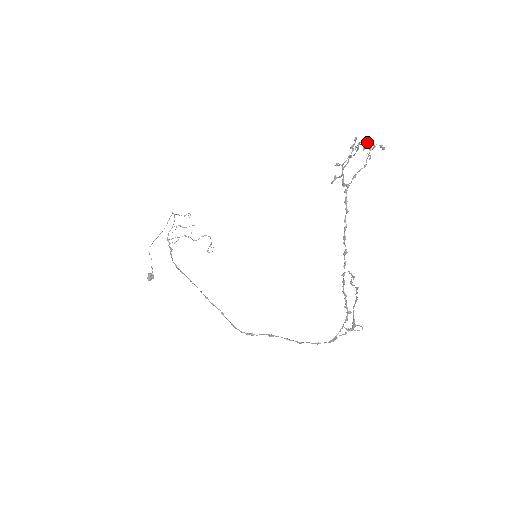
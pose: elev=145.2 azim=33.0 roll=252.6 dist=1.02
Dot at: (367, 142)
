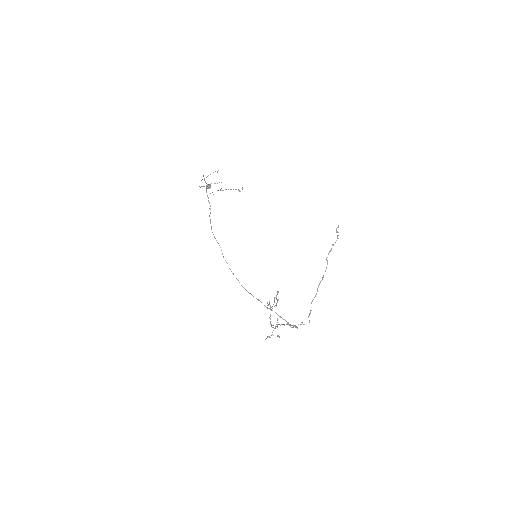
Dot at: (267, 337)
